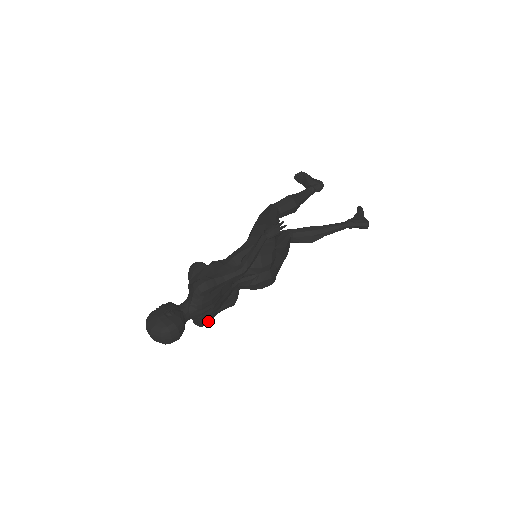
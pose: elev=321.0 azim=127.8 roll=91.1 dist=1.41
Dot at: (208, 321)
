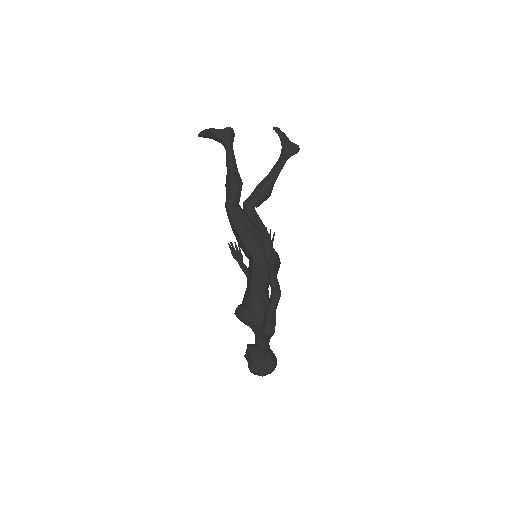
Dot at: occluded
